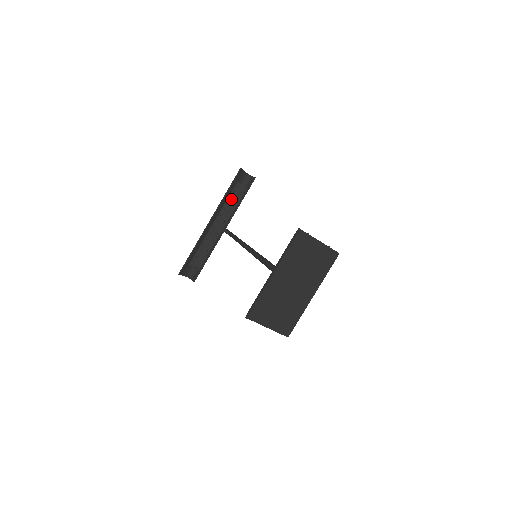
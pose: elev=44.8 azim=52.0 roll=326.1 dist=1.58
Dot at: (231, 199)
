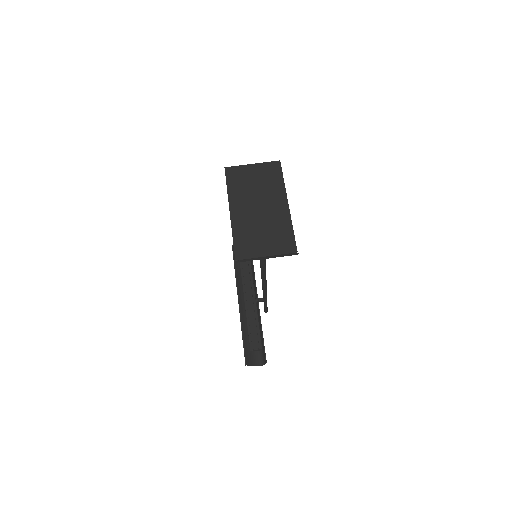
Dot at: (244, 272)
